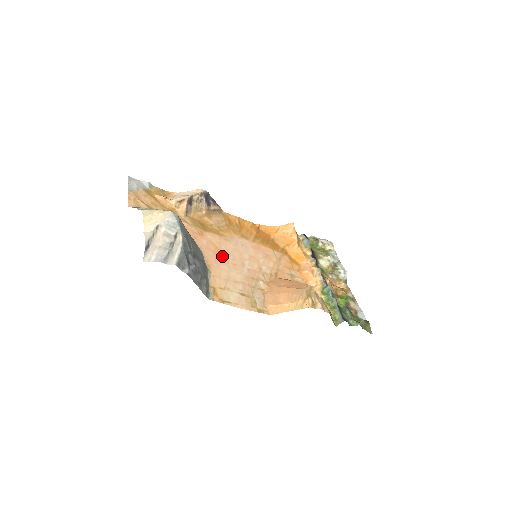
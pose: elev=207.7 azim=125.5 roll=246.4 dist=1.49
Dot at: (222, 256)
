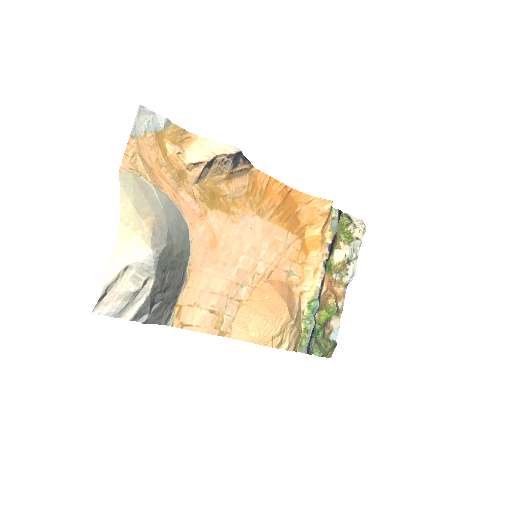
Dot at: (215, 252)
